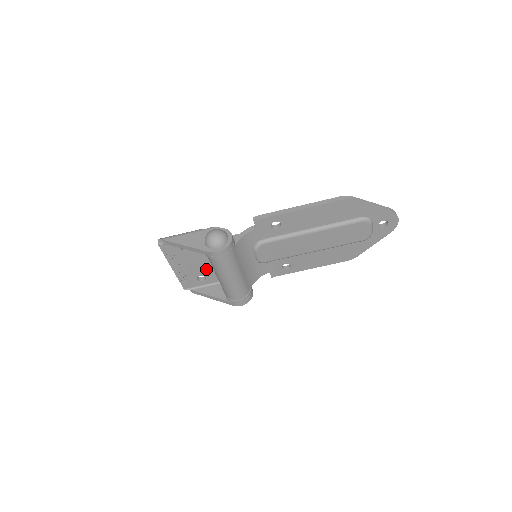
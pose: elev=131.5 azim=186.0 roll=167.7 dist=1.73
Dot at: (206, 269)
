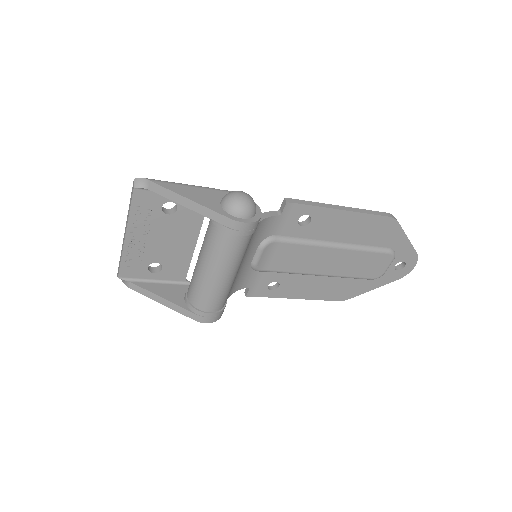
Dot at: (172, 255)
